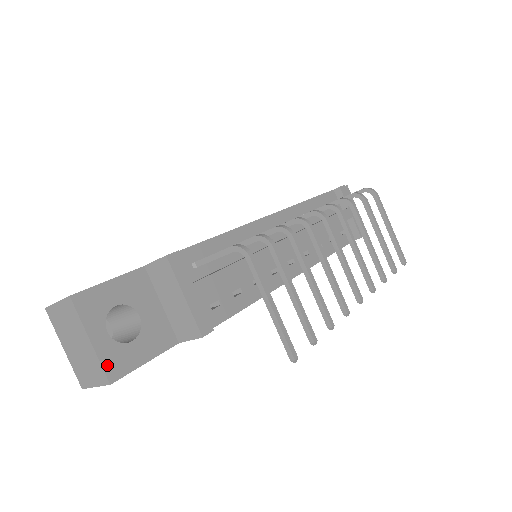
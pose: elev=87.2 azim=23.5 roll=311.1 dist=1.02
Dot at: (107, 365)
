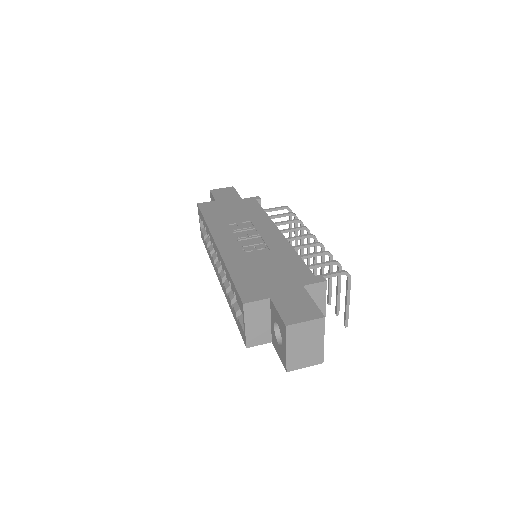
Dot at: (322, 352)
